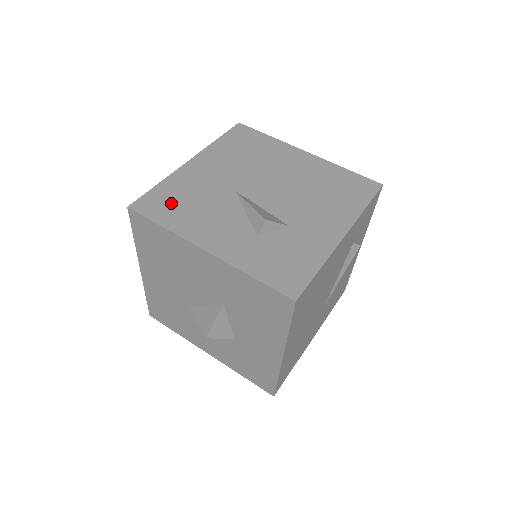
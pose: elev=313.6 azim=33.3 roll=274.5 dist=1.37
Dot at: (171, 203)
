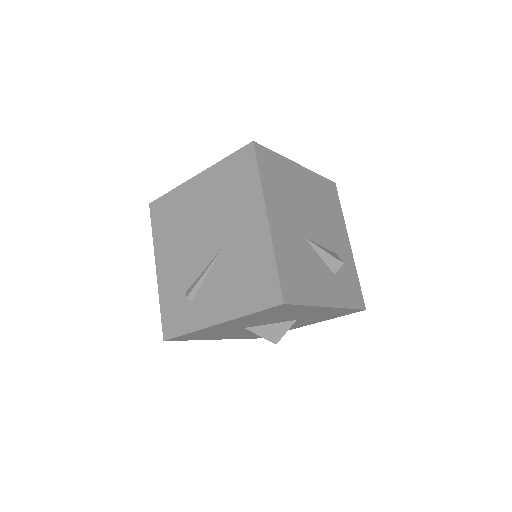
Dot at: (295, 278)
